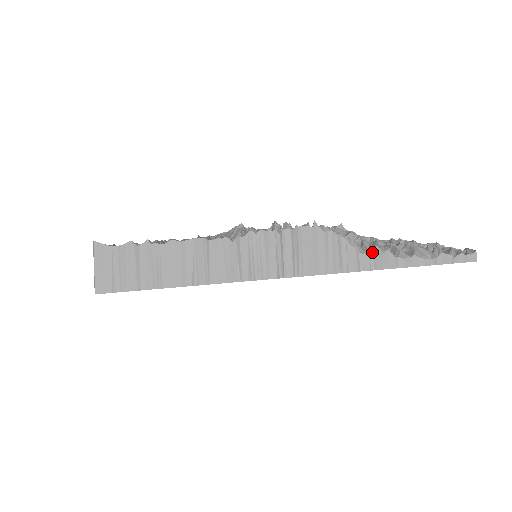
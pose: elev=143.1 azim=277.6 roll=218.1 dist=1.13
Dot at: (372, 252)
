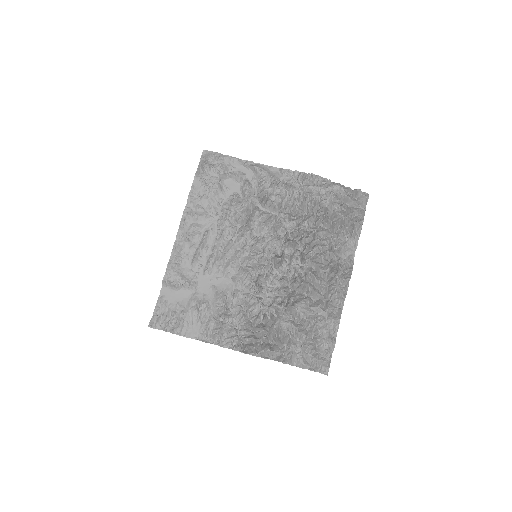
Dot at: occluded
